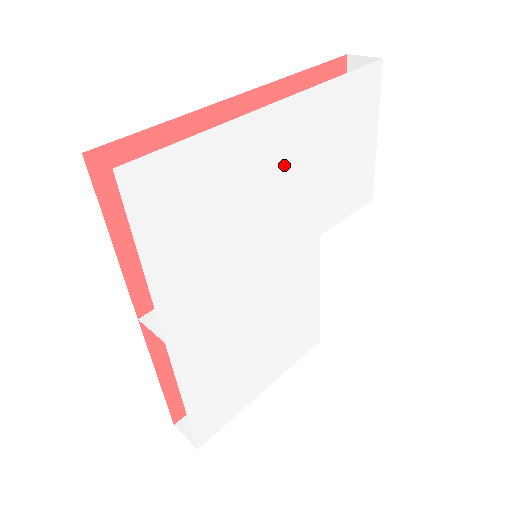
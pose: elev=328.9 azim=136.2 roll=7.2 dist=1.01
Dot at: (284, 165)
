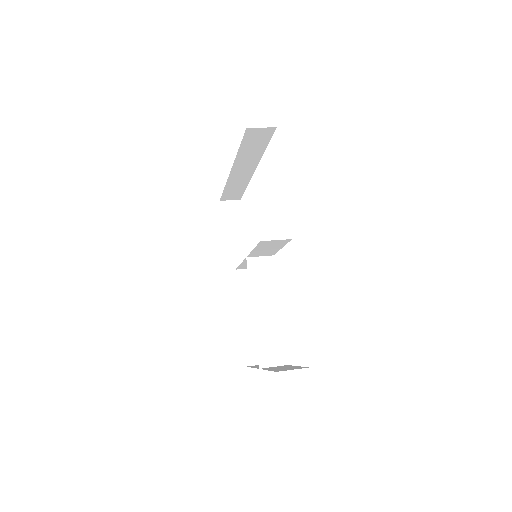
Dot at: occluded
